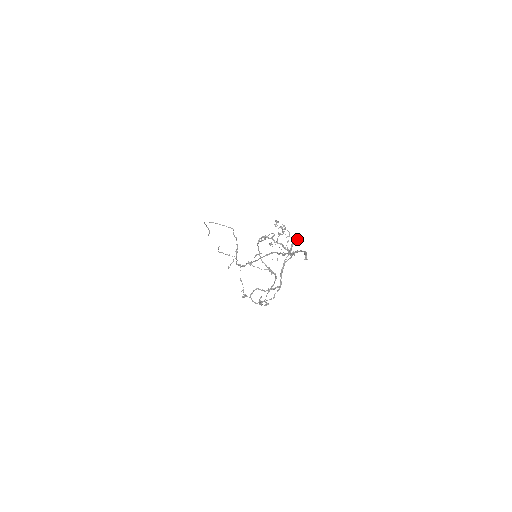
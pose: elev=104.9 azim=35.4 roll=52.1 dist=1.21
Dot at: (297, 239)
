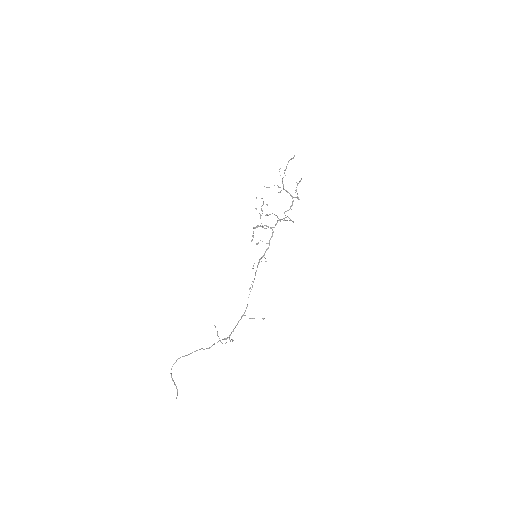
Dot at: (279, 169)
